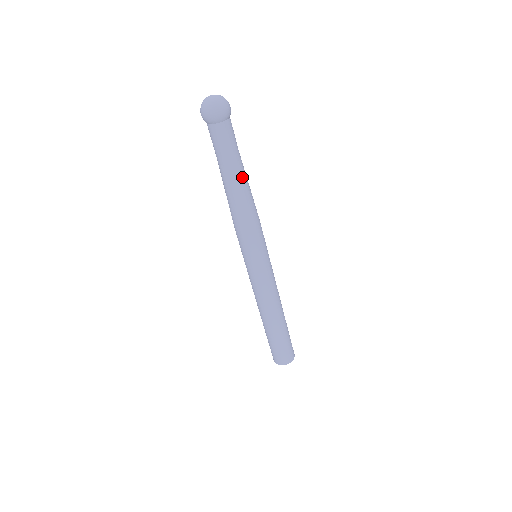
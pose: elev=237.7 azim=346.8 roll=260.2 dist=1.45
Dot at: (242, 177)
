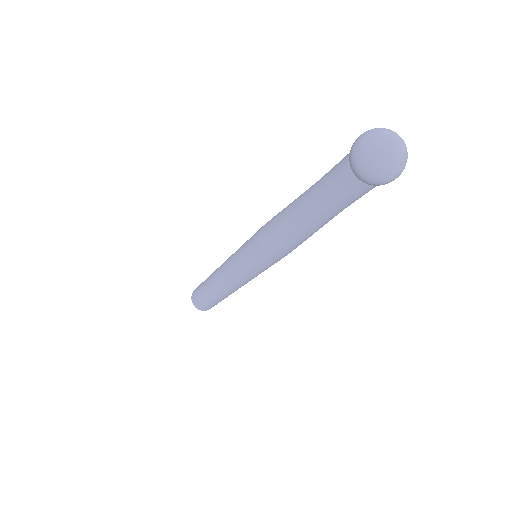
Dot at: (322, 226)
